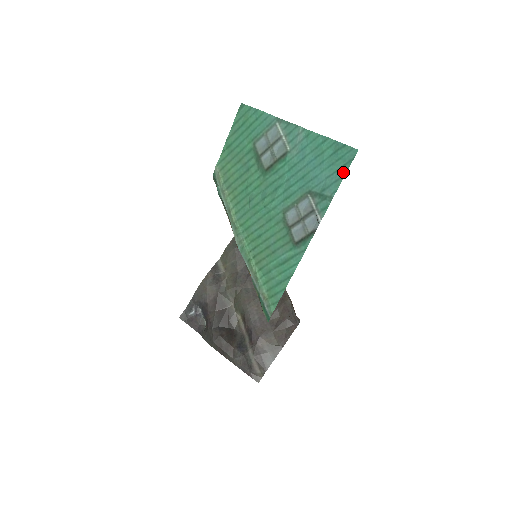
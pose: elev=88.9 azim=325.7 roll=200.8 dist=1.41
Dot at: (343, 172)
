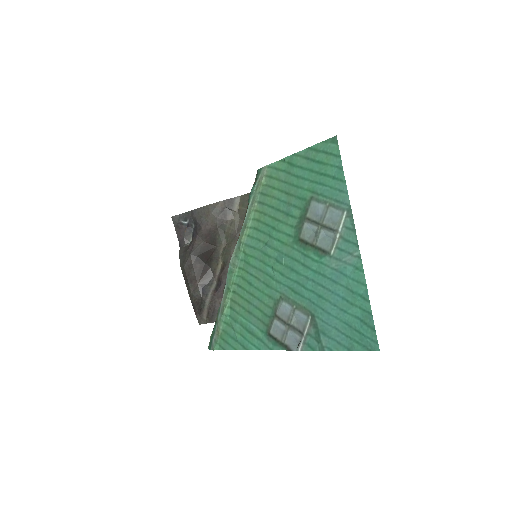
Dot at: (351, 346)
